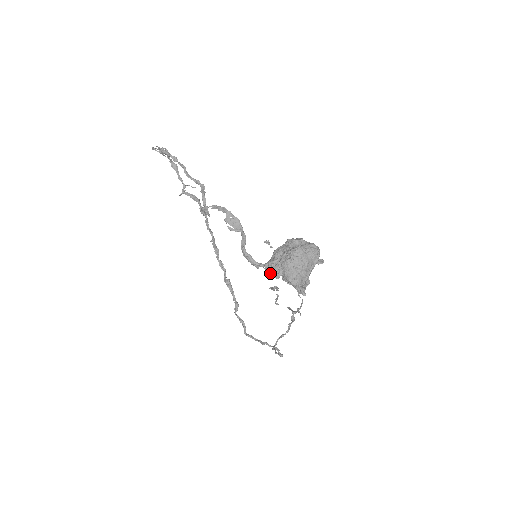
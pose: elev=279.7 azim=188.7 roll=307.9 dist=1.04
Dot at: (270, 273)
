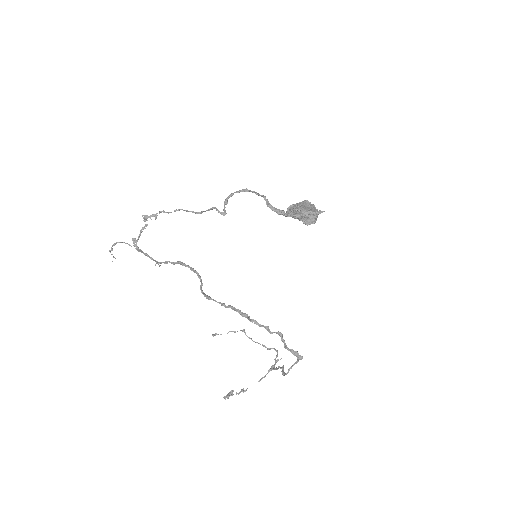
Dot at: (294, 214)
